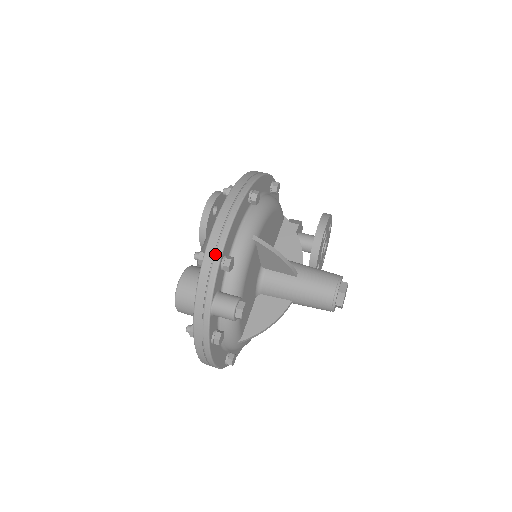
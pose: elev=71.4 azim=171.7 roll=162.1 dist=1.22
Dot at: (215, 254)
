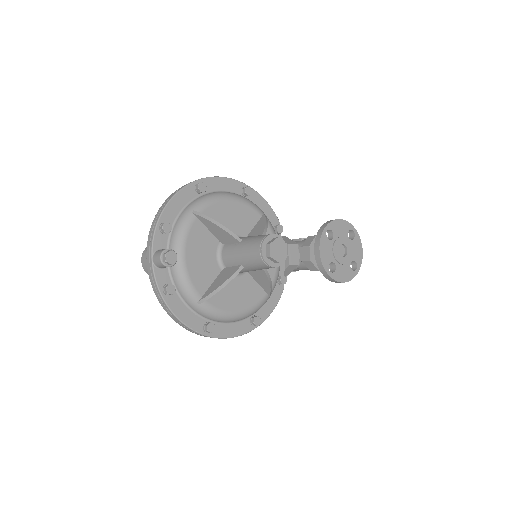
Dot at: (155, 221)
